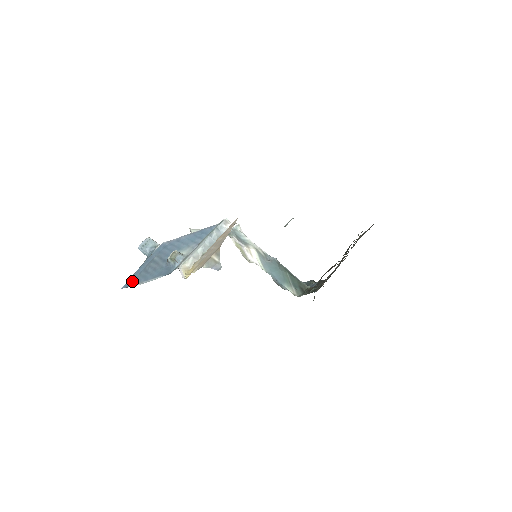
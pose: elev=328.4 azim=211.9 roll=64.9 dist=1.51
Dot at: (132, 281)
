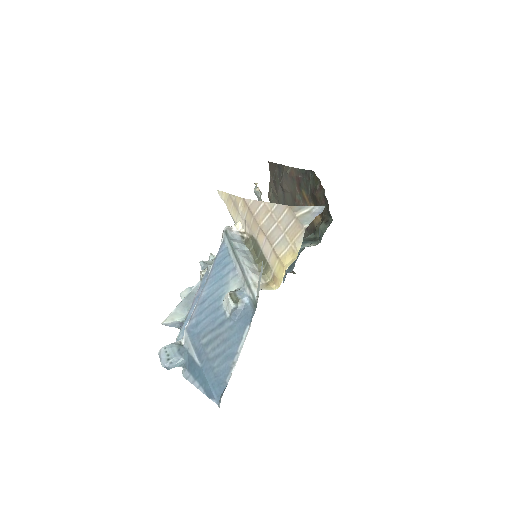
Dot at: (217, 383)
